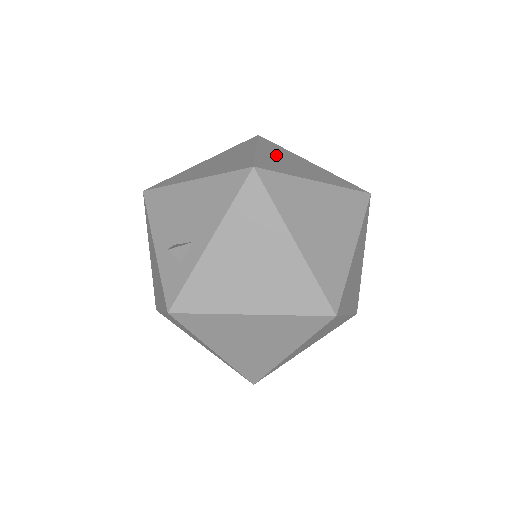
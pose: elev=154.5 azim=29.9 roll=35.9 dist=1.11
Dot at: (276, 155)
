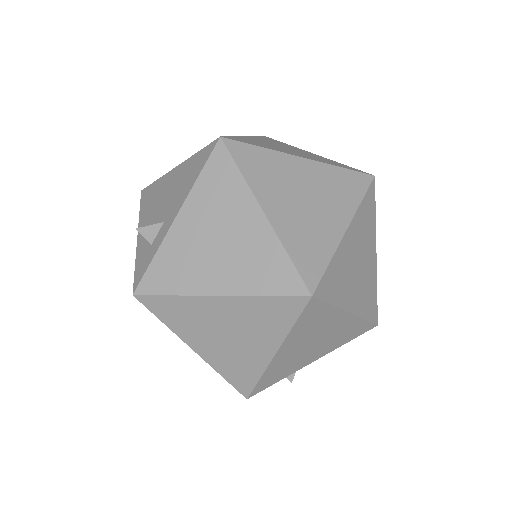
Dot at: (267, 142)
